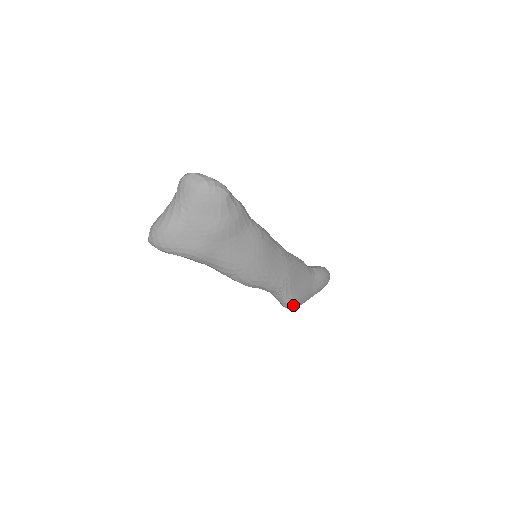
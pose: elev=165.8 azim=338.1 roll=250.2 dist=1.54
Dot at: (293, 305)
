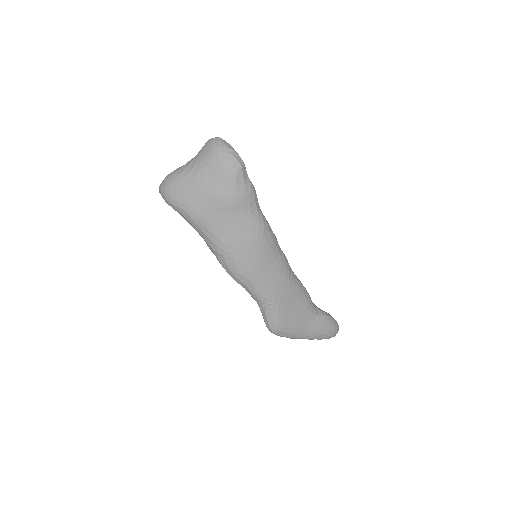
Dot at: (276, 329)
